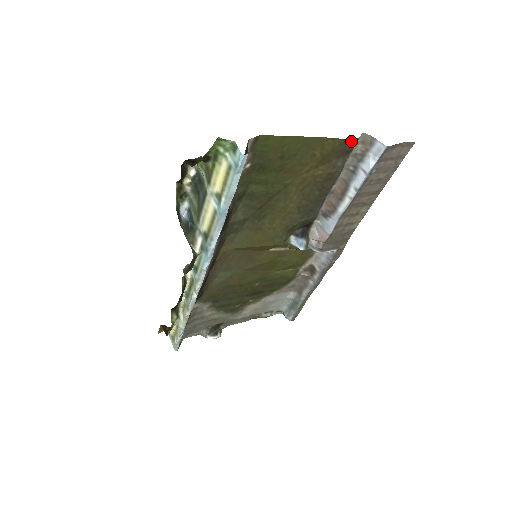
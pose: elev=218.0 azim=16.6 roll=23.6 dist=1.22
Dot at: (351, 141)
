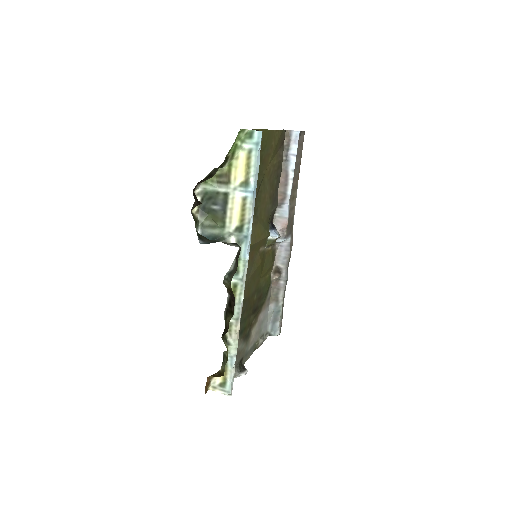
Dot at: (284, 132)
